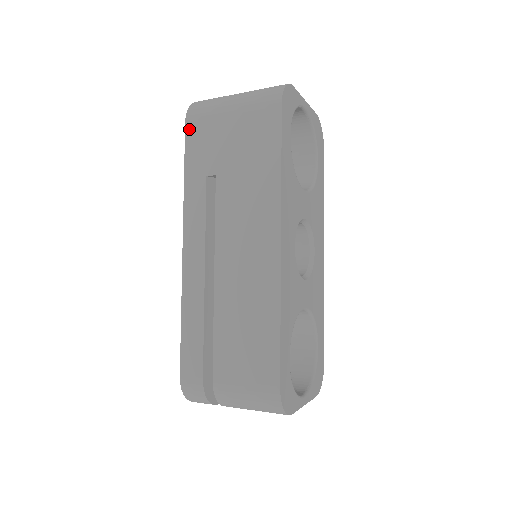
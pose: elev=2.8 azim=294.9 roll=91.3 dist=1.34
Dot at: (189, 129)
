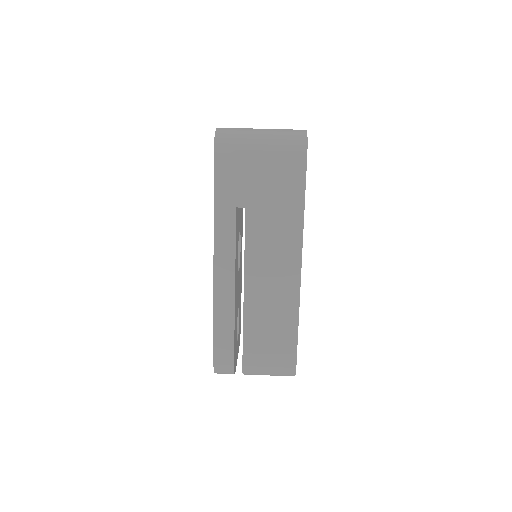
Dot at: (218, 163)
